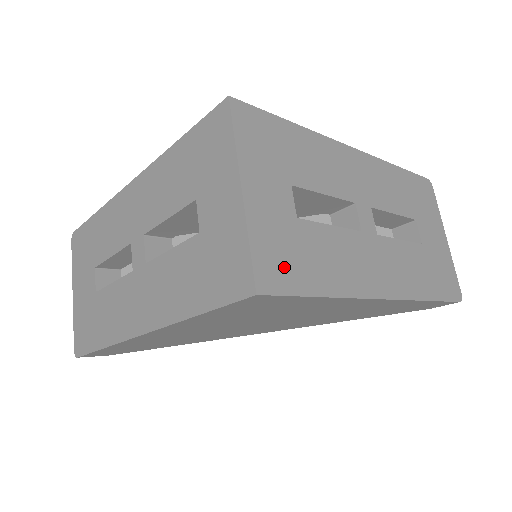
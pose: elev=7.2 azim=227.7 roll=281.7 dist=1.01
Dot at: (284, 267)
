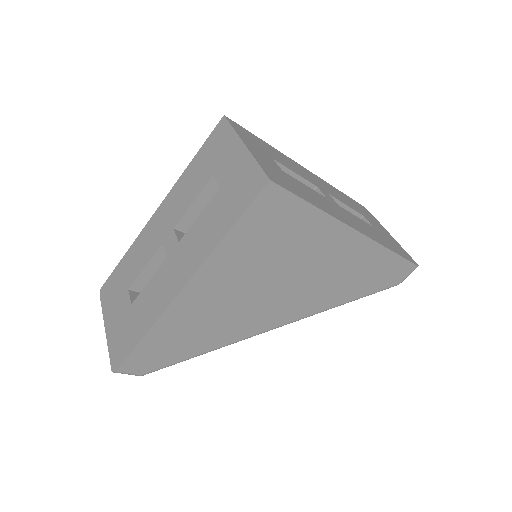
Dot at: (282, 181)
